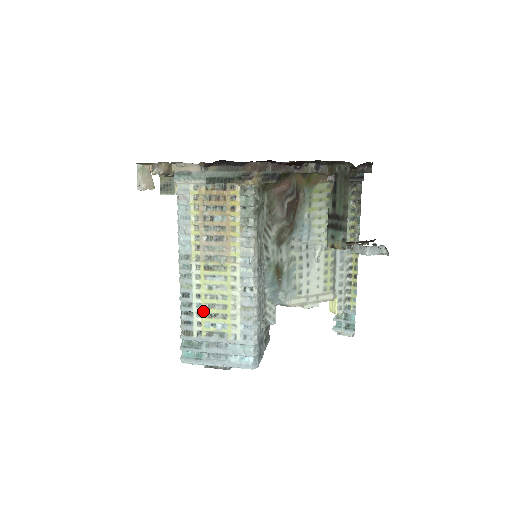
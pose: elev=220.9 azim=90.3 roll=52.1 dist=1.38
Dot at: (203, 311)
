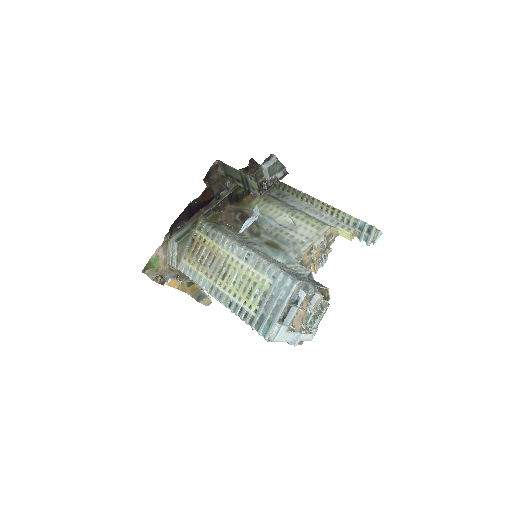
Dot at: (244, 298)
